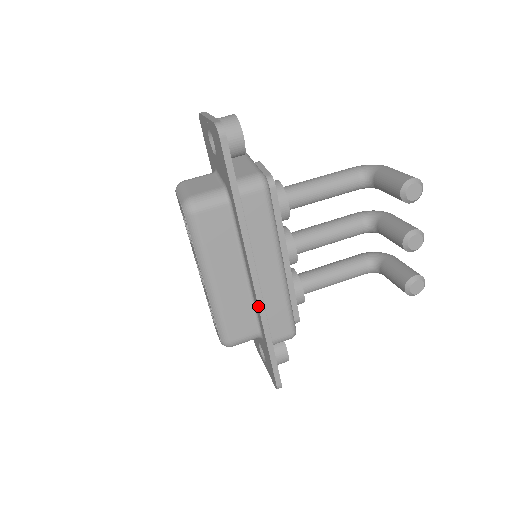
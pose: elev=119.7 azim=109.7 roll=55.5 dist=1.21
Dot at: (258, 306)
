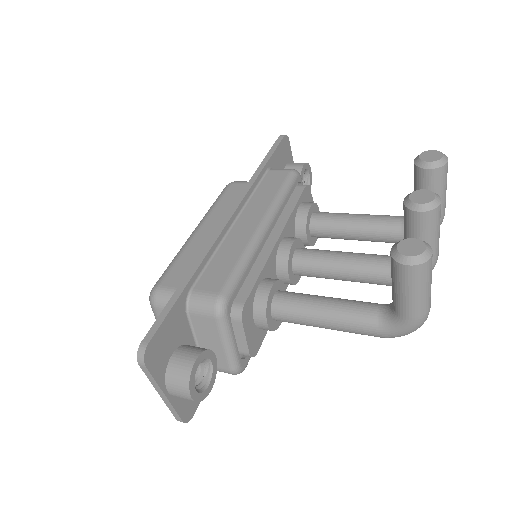
Dot at: (211, 238)
